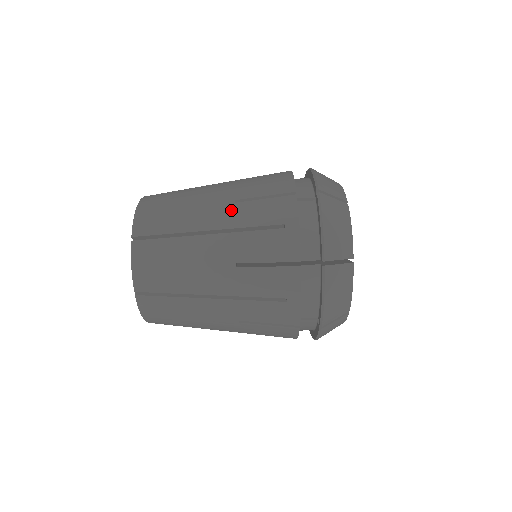
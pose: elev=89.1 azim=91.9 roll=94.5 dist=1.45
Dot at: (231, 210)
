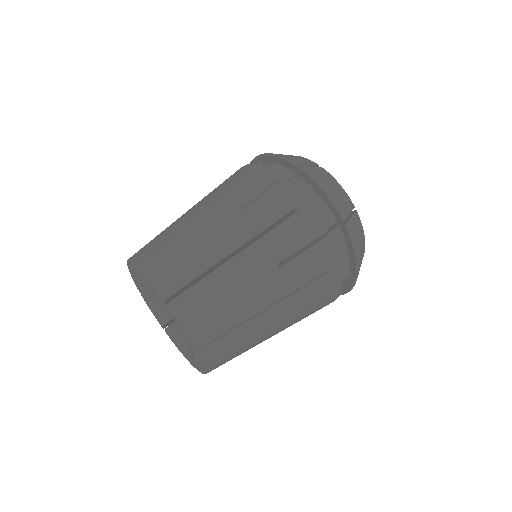
Dot at: (205, 199)
